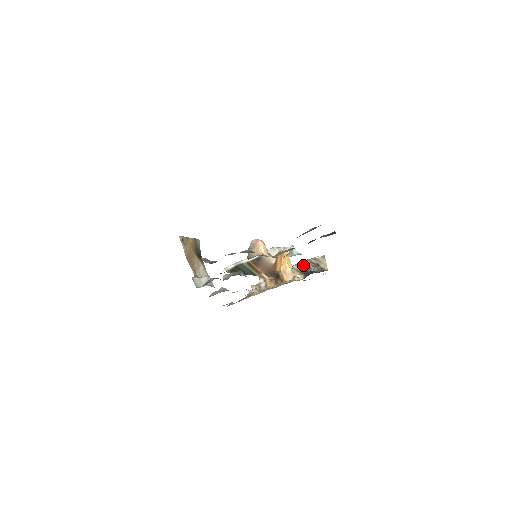
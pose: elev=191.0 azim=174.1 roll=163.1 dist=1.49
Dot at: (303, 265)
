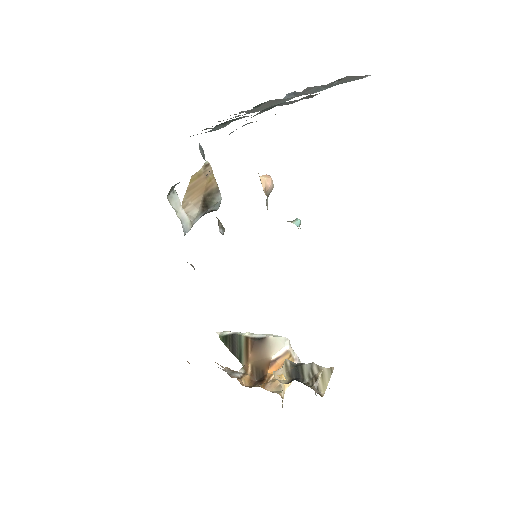
Dot at: (299, 367)
